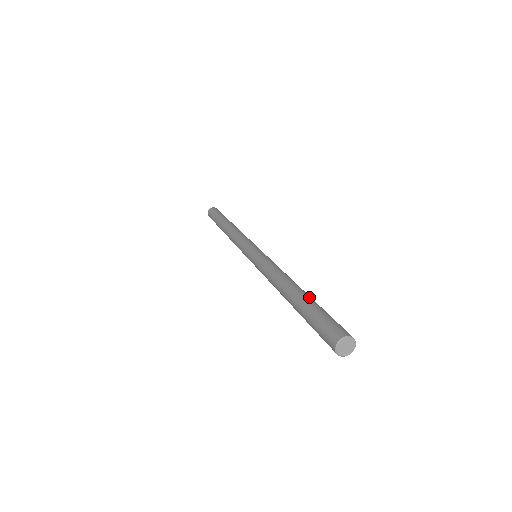
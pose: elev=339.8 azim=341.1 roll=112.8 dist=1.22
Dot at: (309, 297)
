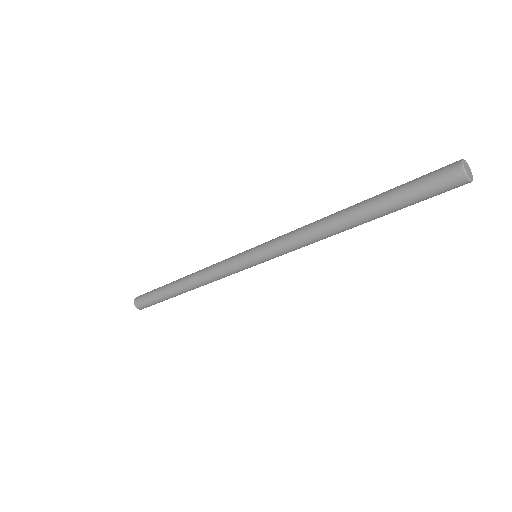
Dot at: (375, 196)
